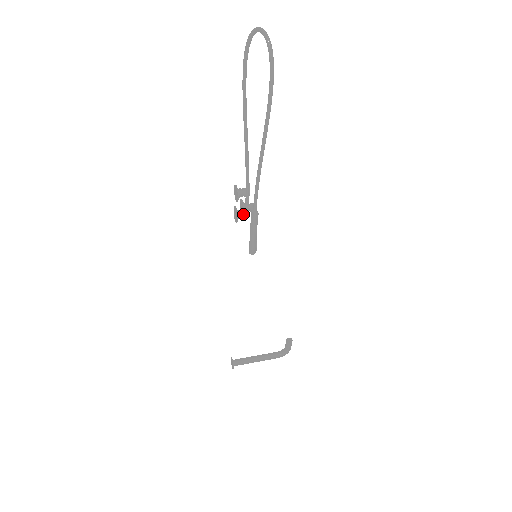
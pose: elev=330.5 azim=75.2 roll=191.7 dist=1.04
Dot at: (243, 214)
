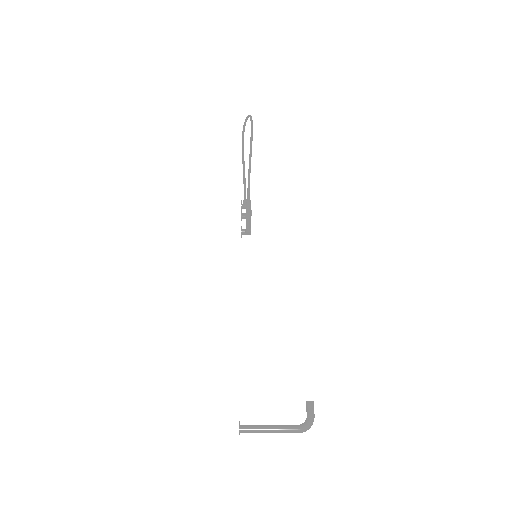
Dot at: (241, 204)
